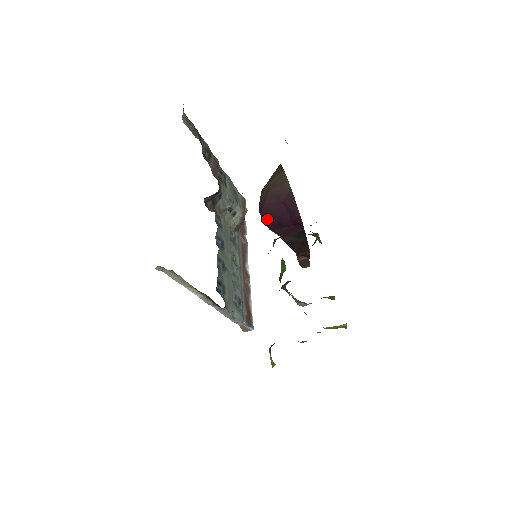
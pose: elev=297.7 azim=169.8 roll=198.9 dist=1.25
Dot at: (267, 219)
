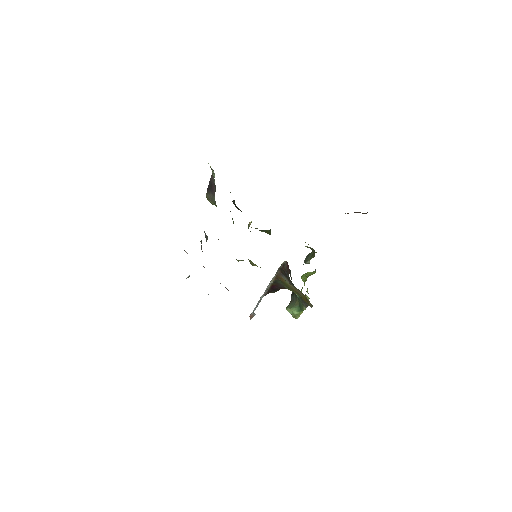
Dot at: occluded
